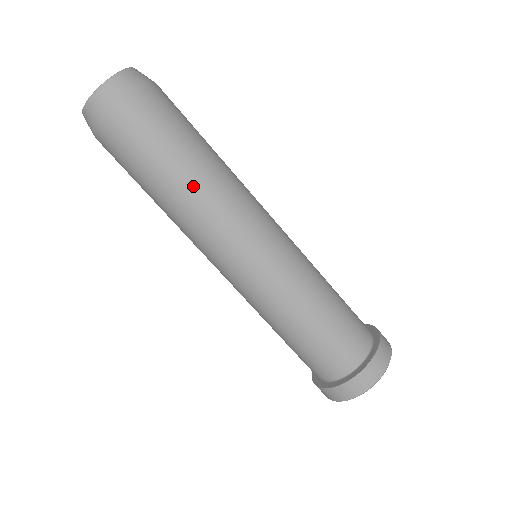
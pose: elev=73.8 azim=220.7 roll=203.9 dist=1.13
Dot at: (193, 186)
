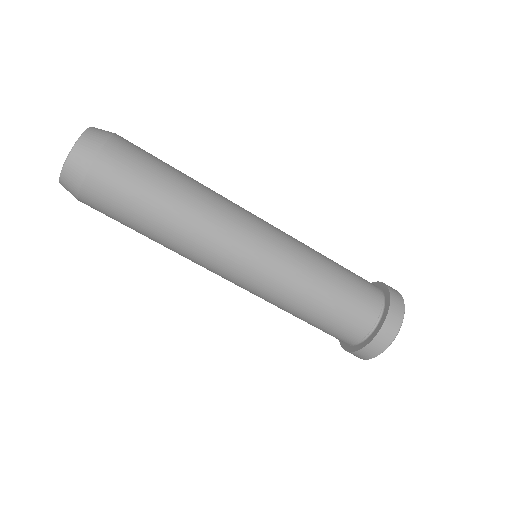
Dot at: (190, 197)
